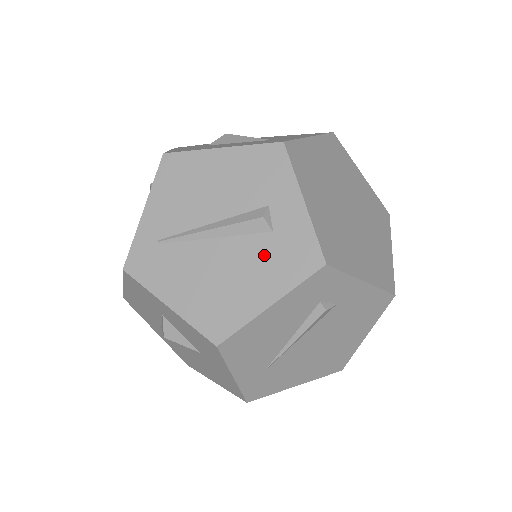
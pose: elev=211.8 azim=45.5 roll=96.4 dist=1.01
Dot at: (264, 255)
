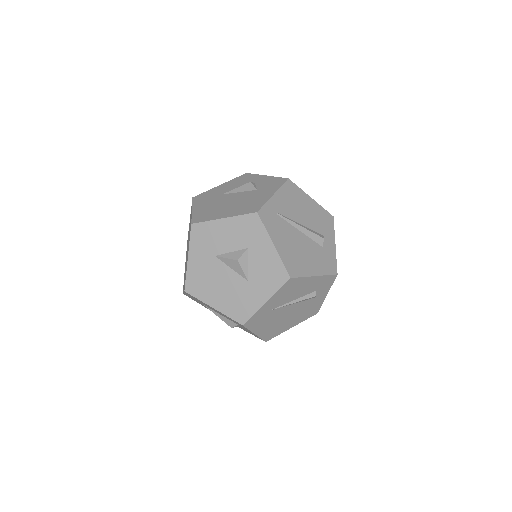
Dot at: (318, 254)
